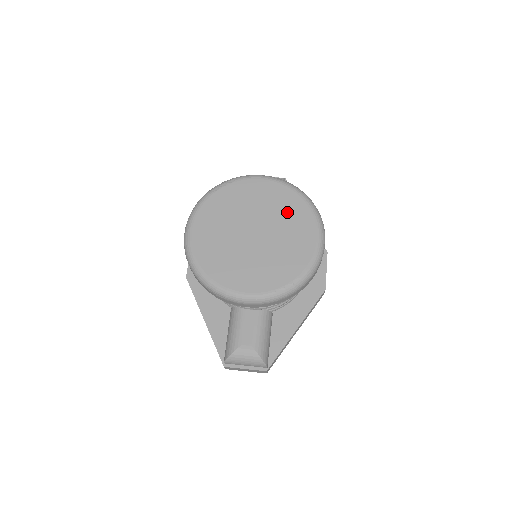
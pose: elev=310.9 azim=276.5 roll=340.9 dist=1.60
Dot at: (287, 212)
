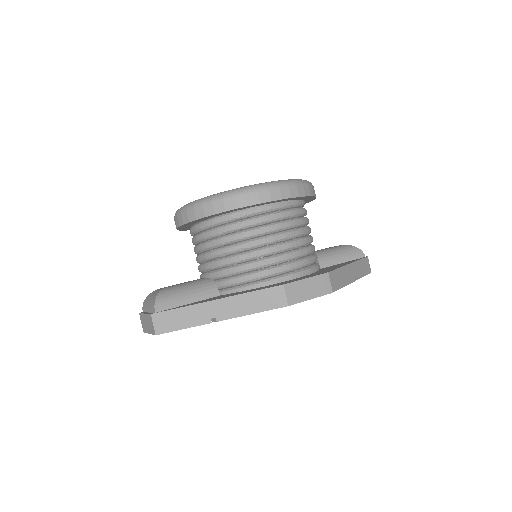
Dot at: occluded
